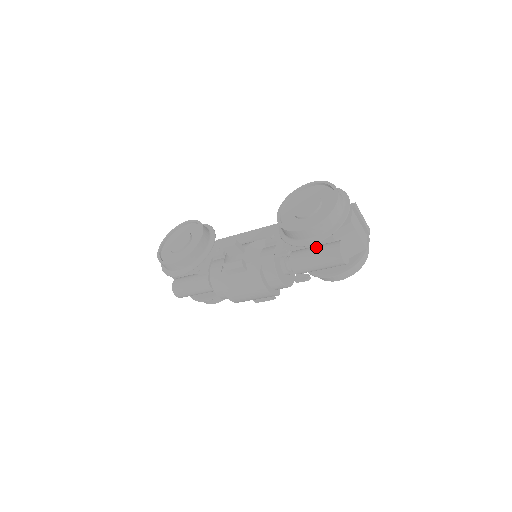
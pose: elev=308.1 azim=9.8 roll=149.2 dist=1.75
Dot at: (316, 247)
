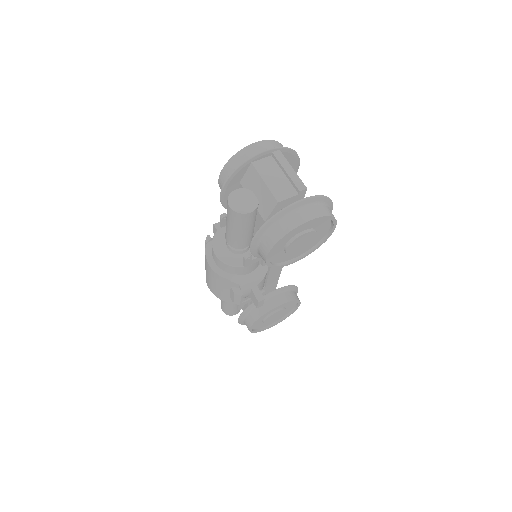
Dot at: occluded
